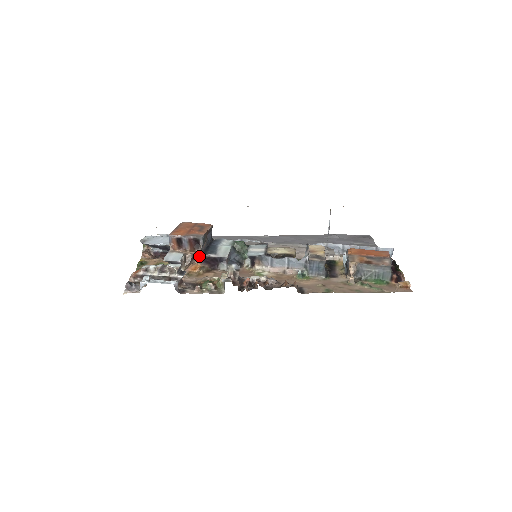
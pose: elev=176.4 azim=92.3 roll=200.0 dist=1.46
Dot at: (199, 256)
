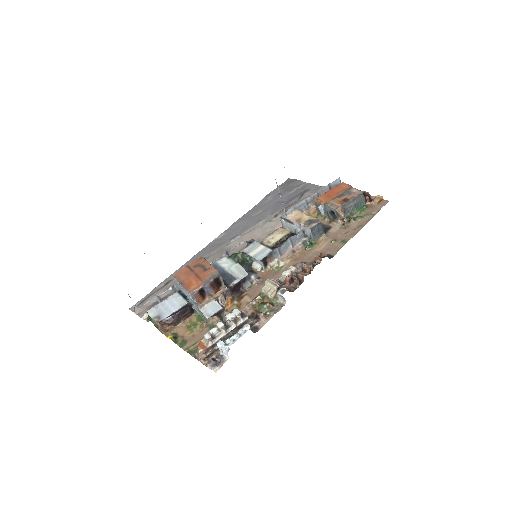
Dot at: (228, 291)
